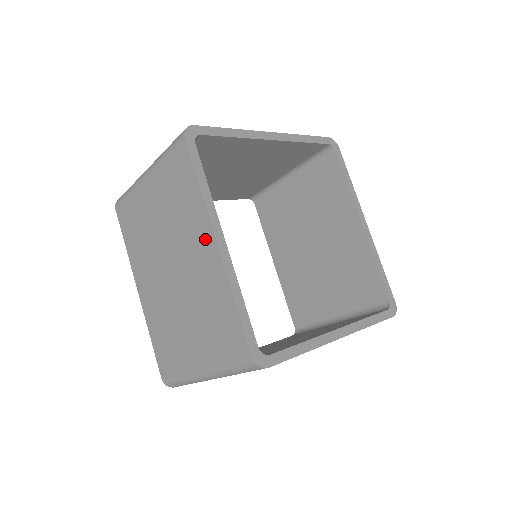
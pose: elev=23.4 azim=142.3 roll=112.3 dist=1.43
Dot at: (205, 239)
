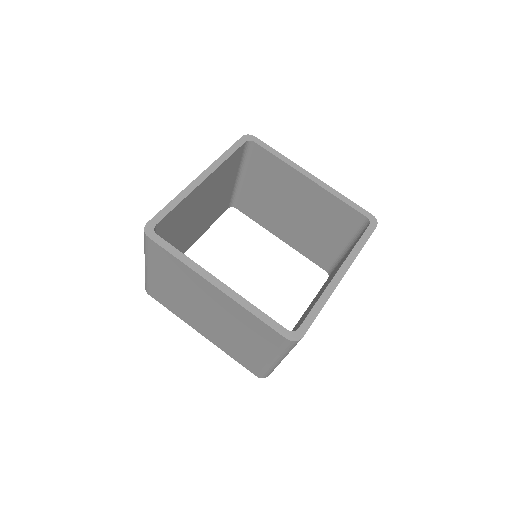
Dot at: occluded
